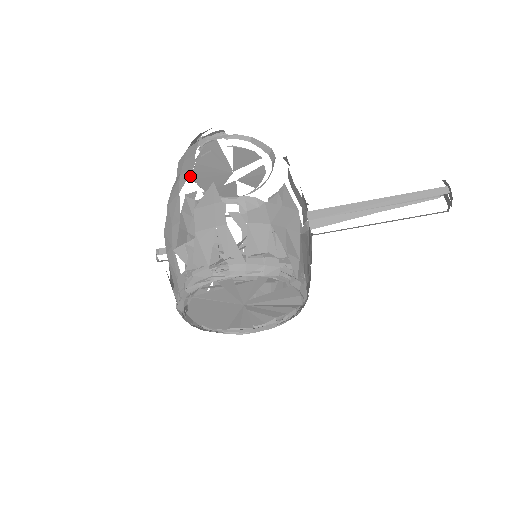
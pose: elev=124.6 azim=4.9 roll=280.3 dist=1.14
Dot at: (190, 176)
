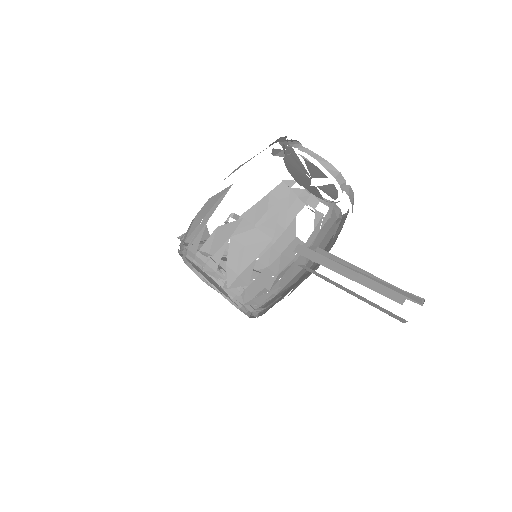
Dot at: occluded
